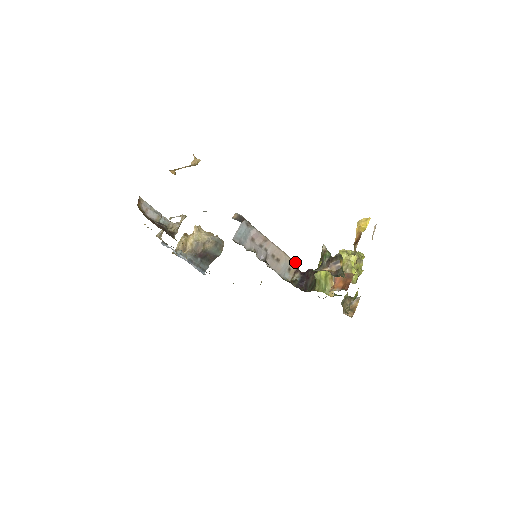
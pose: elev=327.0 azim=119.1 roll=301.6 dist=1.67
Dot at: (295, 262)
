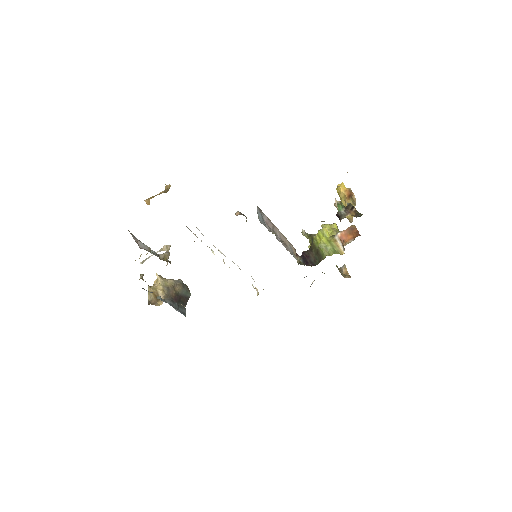
Dot at: (293, 247)
